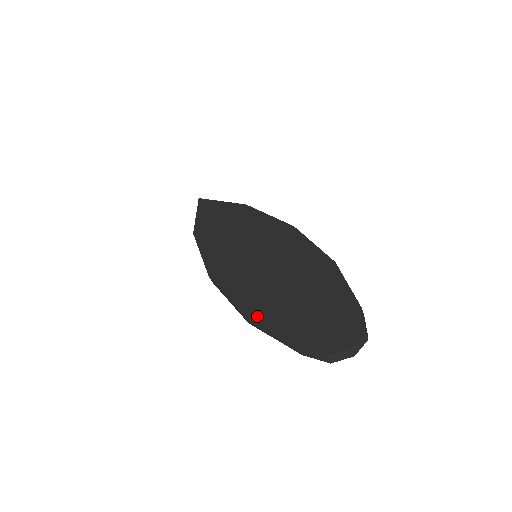
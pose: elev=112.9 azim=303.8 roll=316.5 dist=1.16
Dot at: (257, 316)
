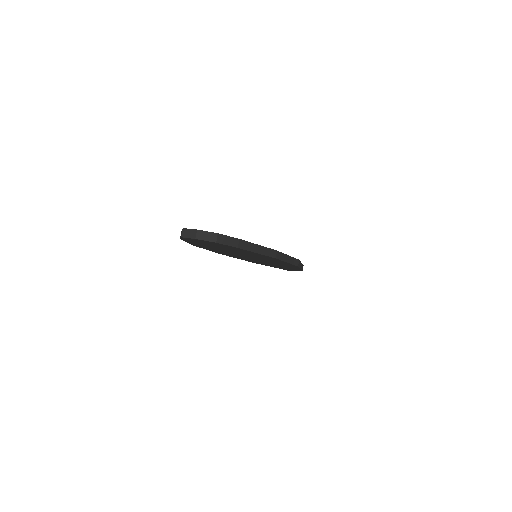
Dot at: occluded
